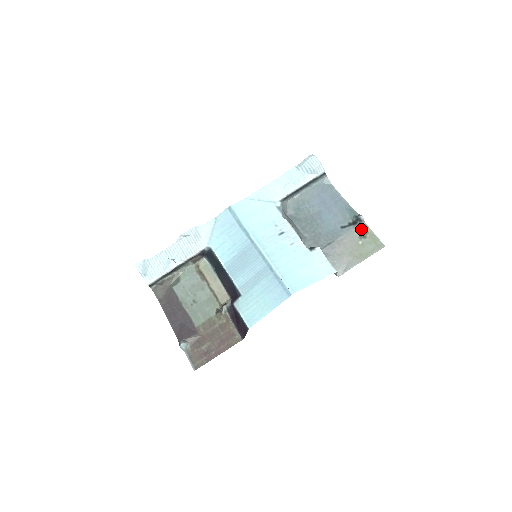
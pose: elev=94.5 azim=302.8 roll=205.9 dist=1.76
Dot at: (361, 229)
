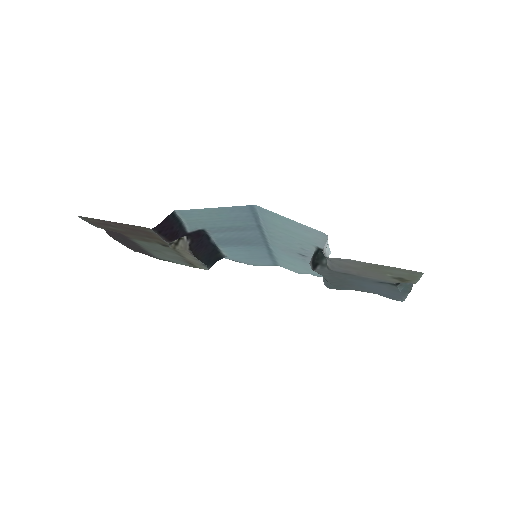
Dot at: (403, 282)
